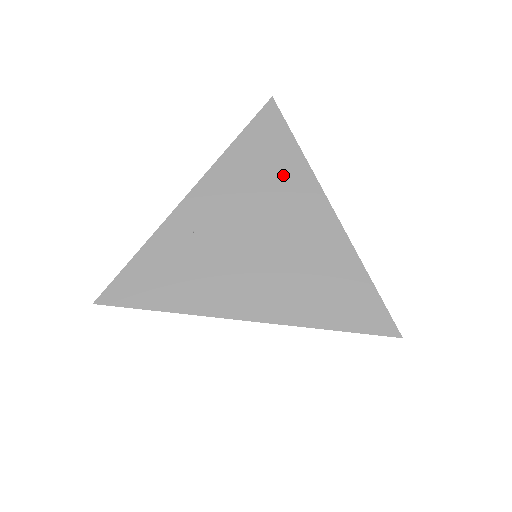
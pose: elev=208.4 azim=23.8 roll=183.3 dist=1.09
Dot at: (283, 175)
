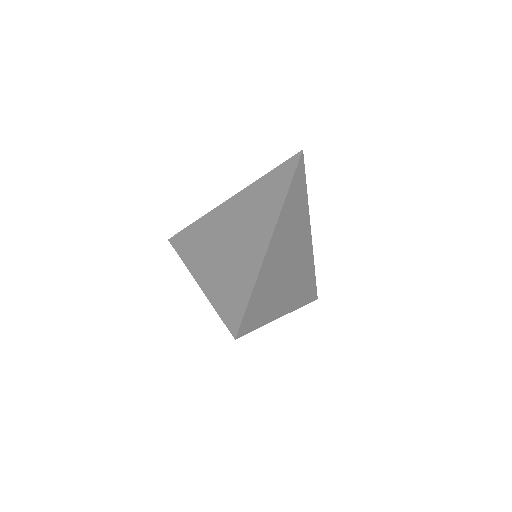
Dot at: (301, 215)
